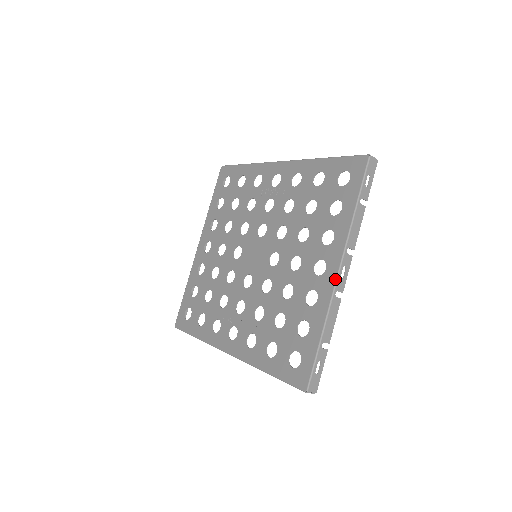
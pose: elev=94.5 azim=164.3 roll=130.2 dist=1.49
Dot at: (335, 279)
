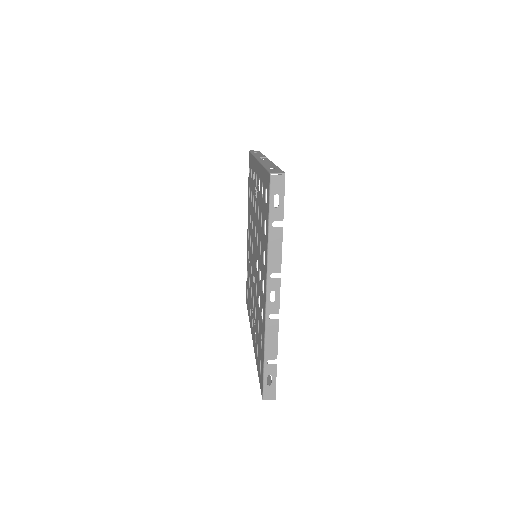
Dot at: (265, 304)
